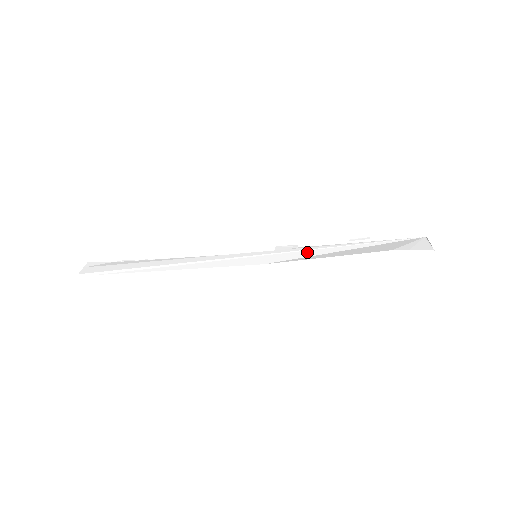
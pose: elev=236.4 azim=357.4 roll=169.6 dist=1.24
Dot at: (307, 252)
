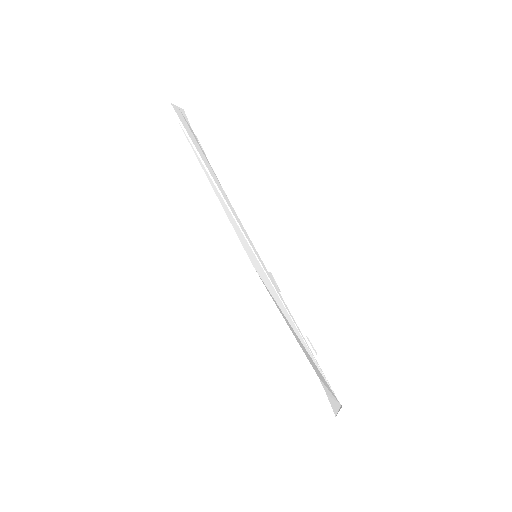
Dot at: (280, 301)
